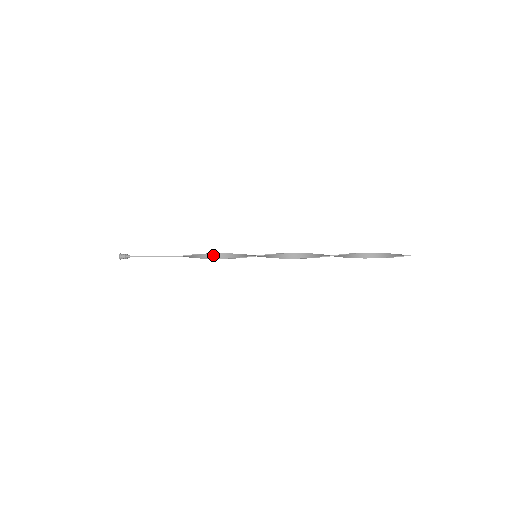
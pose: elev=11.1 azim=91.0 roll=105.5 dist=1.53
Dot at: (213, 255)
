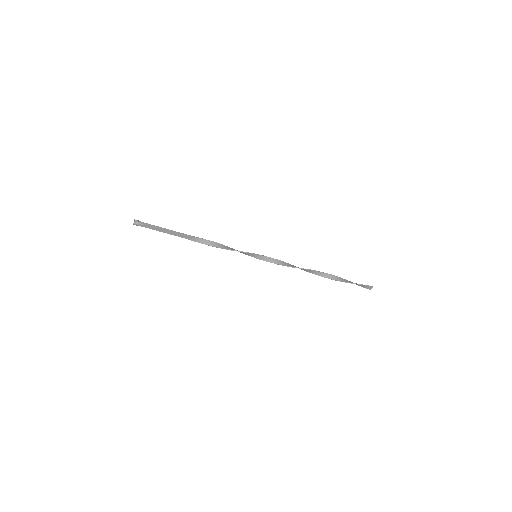
Dot at: (220, 245)
